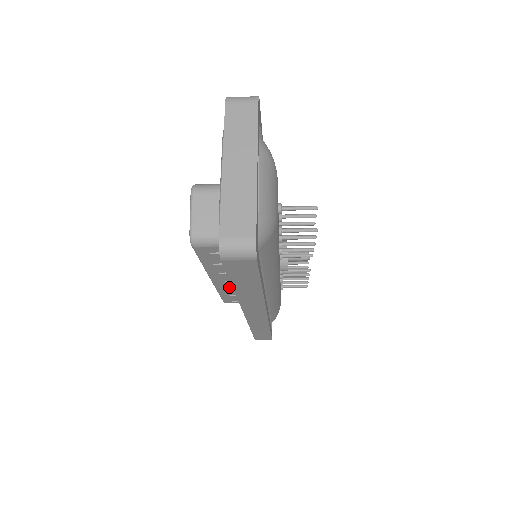
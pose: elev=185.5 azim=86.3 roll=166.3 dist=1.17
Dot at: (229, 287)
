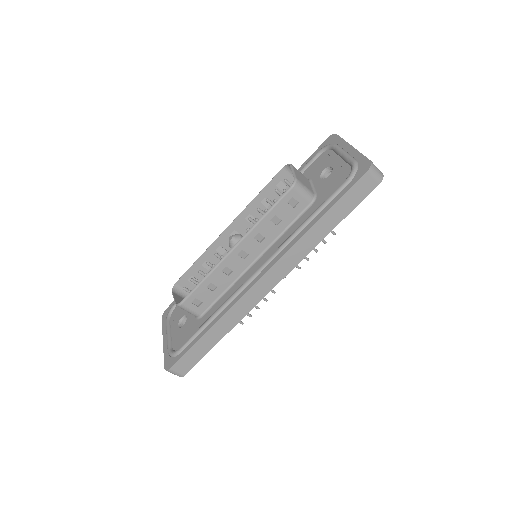
Dot at: (227, 270)
